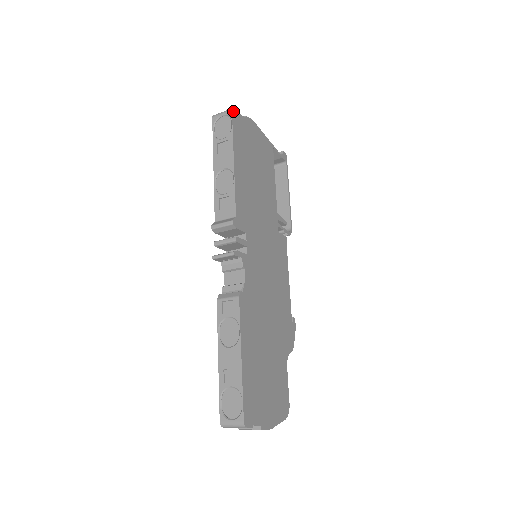
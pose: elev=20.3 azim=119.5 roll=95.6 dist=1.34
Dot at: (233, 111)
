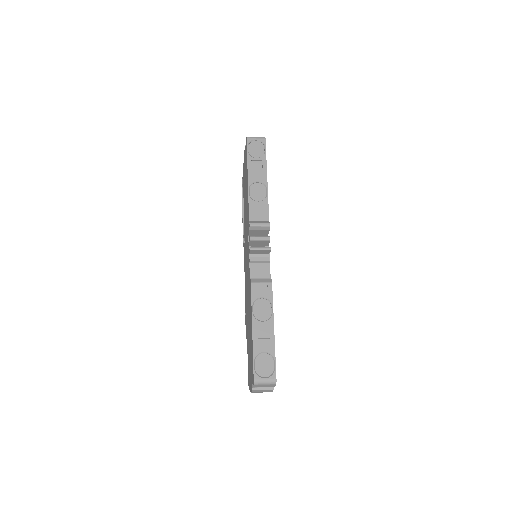
Dot at: (265, 139)
